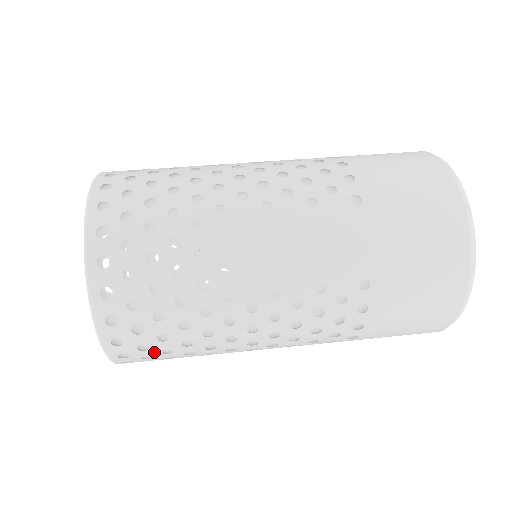
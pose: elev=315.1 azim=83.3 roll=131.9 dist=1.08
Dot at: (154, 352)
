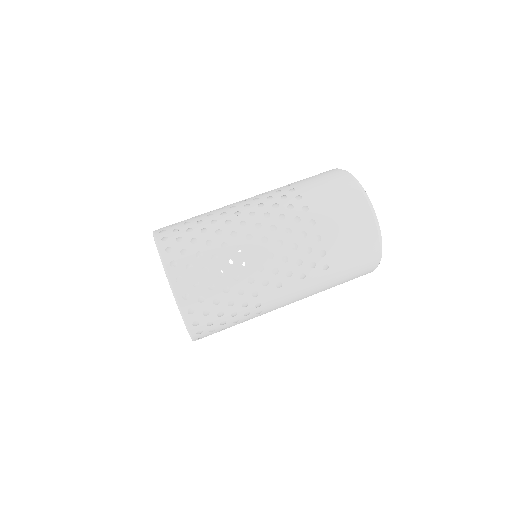
Dot at: occluded
